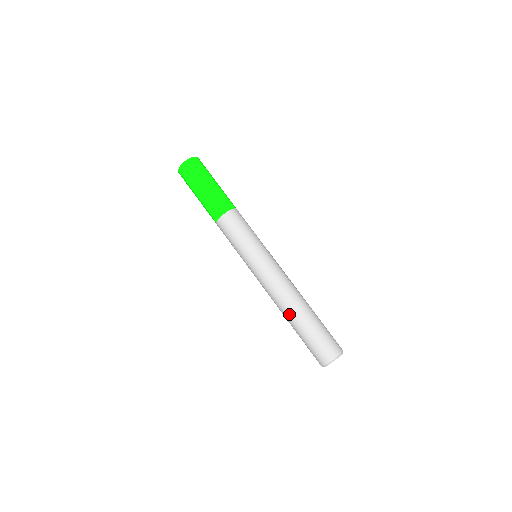
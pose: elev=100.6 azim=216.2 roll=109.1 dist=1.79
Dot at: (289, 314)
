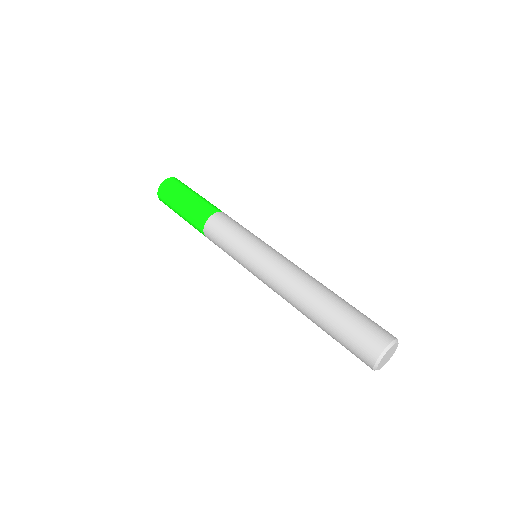
Dot at: (306, 312)
